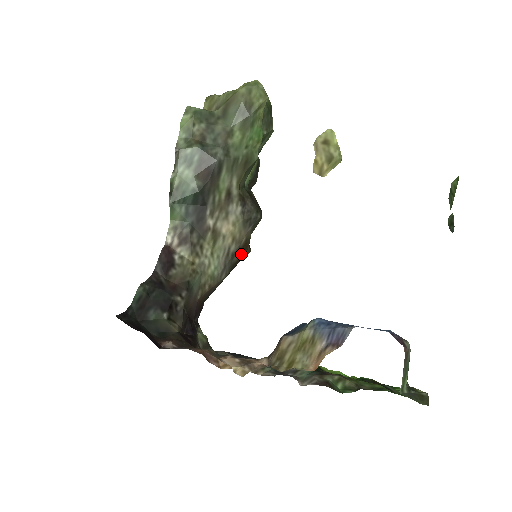
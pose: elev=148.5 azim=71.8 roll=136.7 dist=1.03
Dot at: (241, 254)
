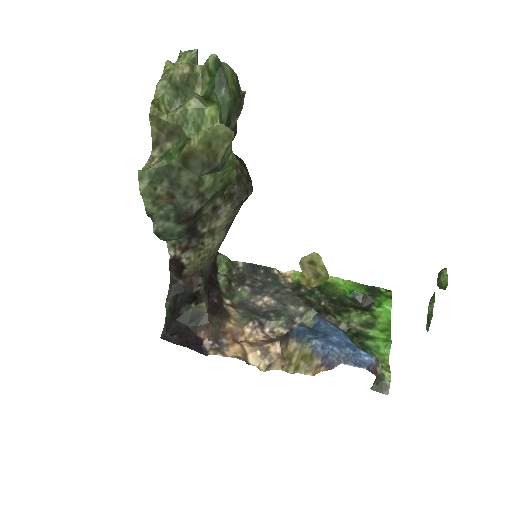
Dot at: (239, 209)
